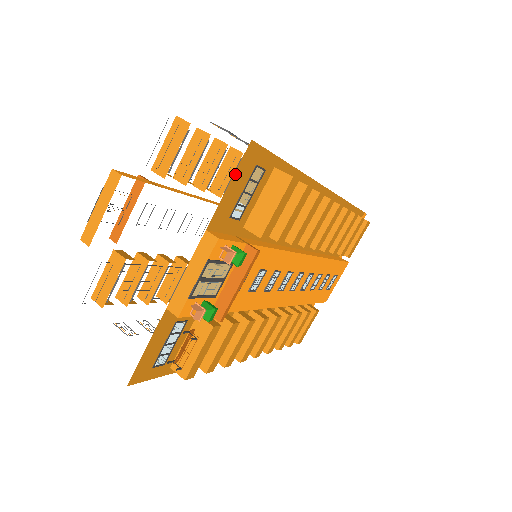
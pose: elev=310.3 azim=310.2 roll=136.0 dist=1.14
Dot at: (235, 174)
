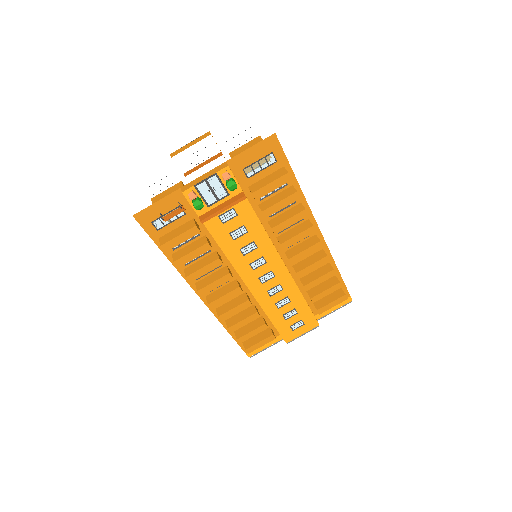
Dot at: (257, 144)
